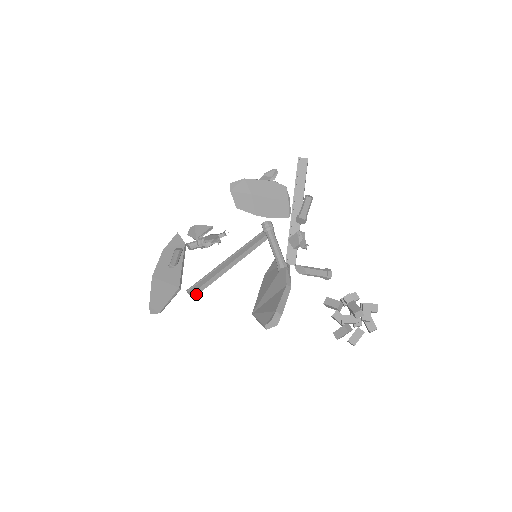
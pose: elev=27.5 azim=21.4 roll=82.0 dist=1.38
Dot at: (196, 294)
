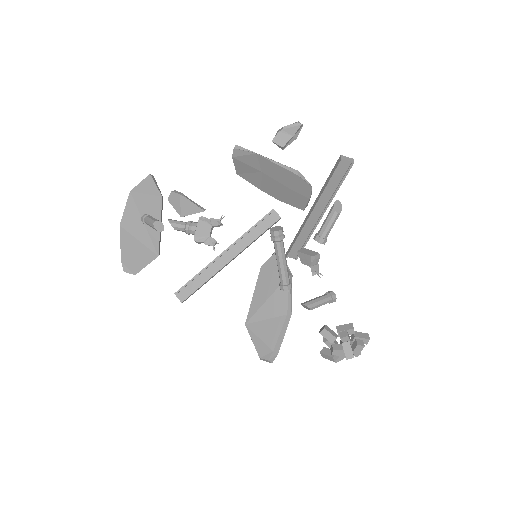
Dot at: (185, 300)
